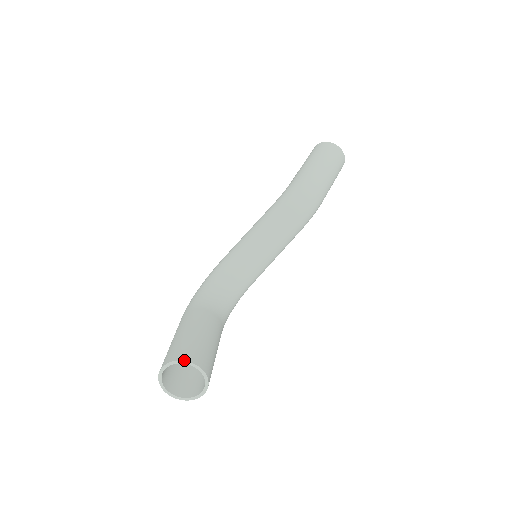
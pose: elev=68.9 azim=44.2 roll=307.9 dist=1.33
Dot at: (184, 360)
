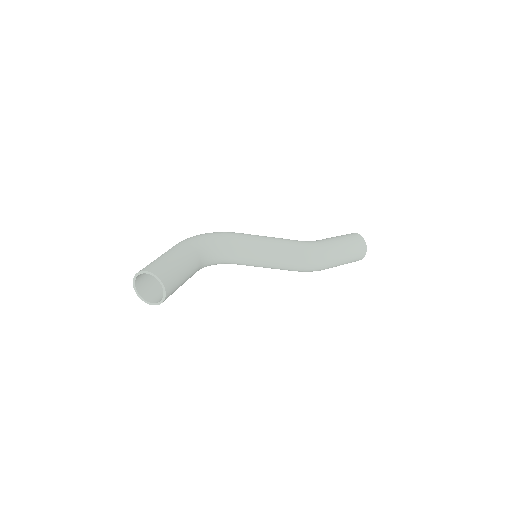
Dot at: (163, 283)
